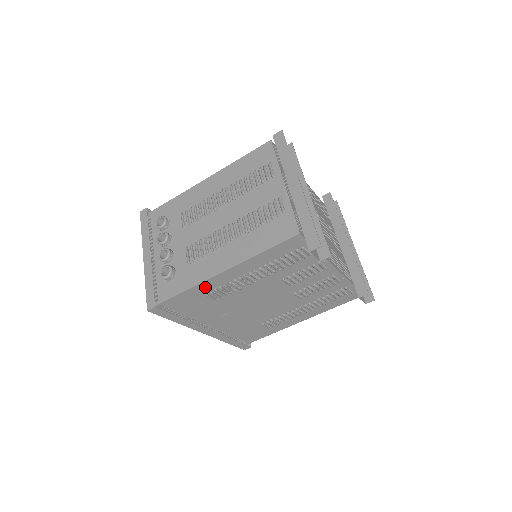
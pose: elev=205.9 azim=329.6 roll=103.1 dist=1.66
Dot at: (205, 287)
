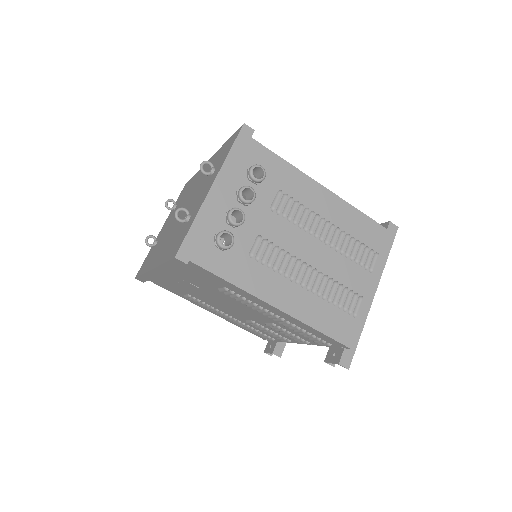
Dot at: (240, 291)
